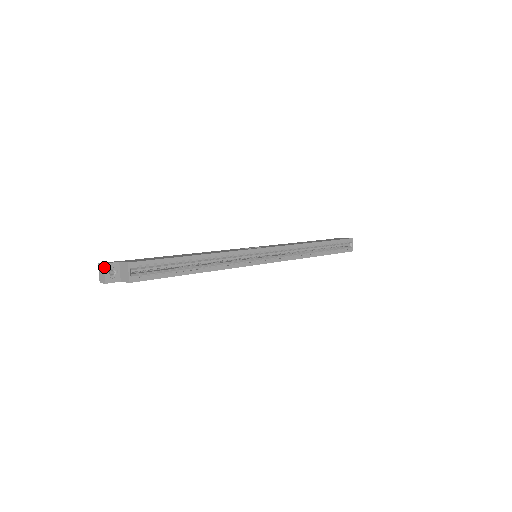
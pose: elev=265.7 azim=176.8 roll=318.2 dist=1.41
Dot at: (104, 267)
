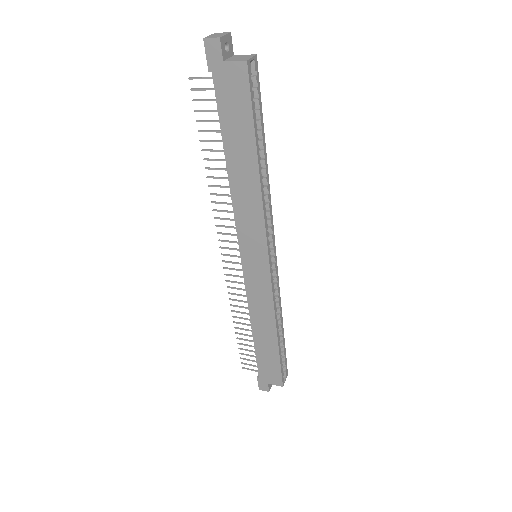
Dot at: (229, 33)
